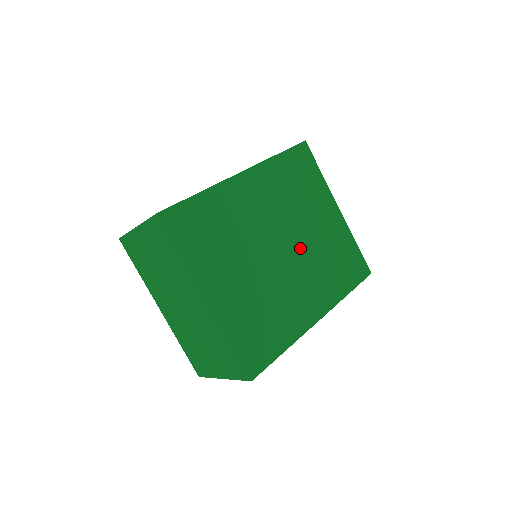
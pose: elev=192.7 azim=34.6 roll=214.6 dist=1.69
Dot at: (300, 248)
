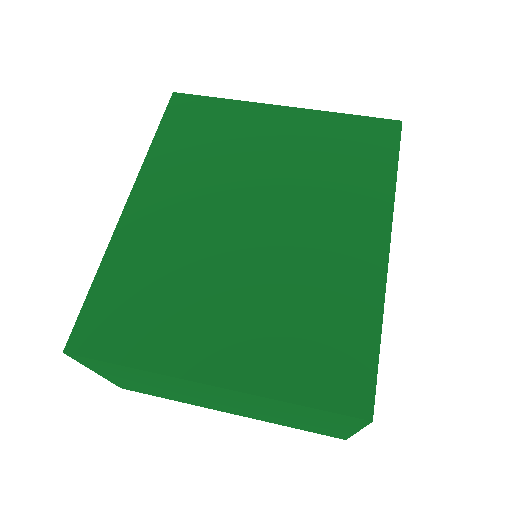
Dot at: (277, 198)
